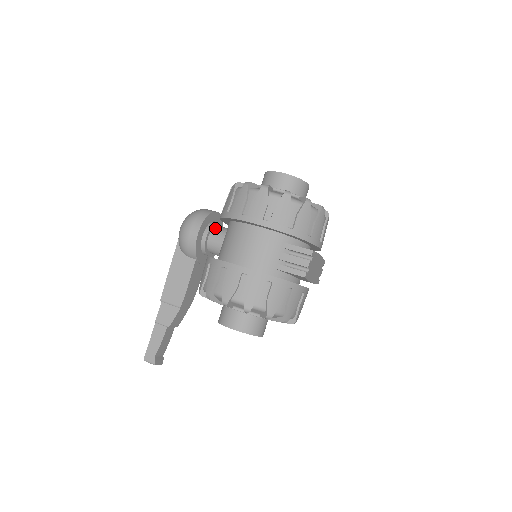
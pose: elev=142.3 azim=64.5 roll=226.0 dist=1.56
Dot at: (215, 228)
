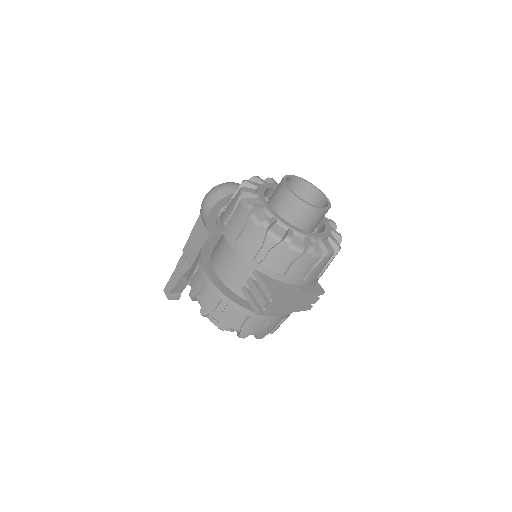
Dot at: occluded
